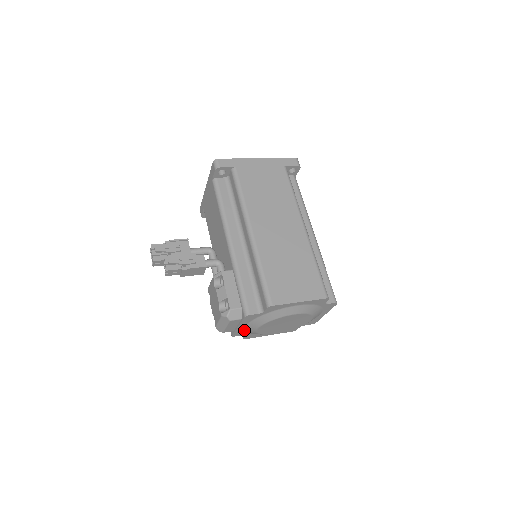
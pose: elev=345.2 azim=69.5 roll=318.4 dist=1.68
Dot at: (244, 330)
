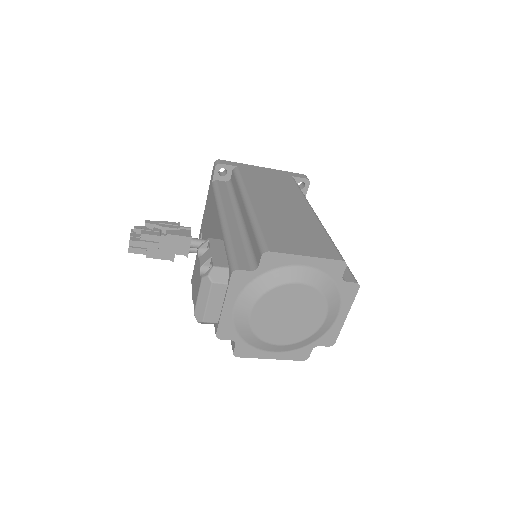
Dot at: (233, 322)
